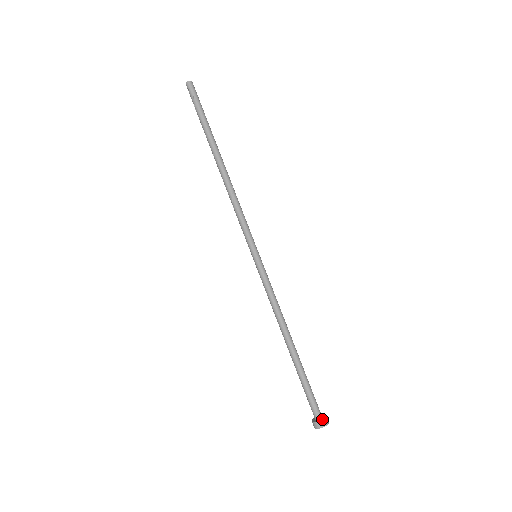
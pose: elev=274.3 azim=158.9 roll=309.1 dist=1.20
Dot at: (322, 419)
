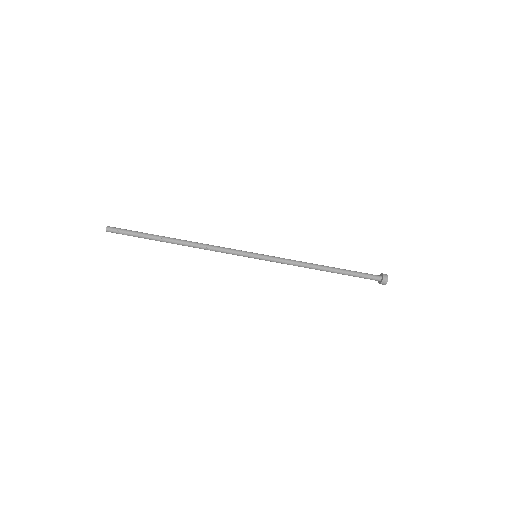
Dot at: (383, 278)
